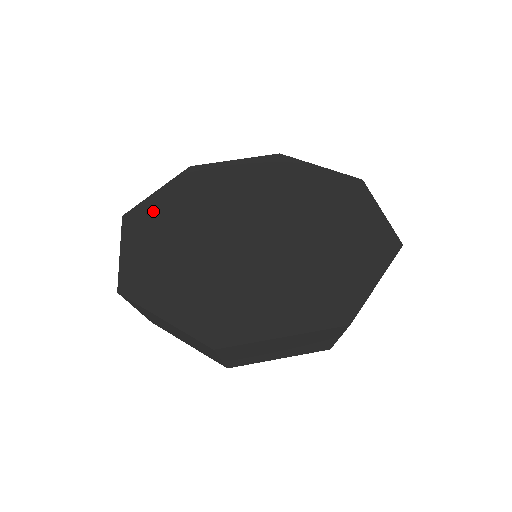
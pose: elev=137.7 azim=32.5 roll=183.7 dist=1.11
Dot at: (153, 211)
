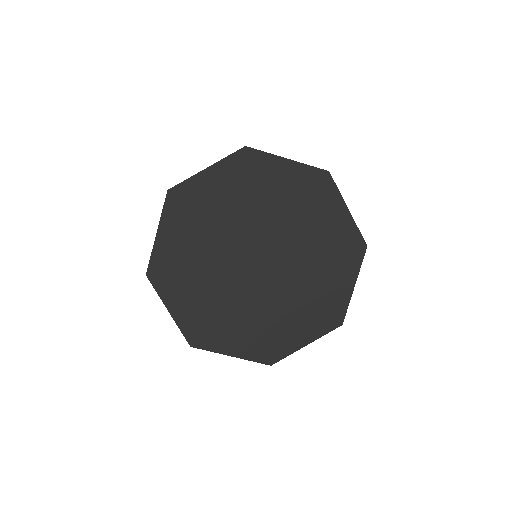
Dot at: (193, 197)
